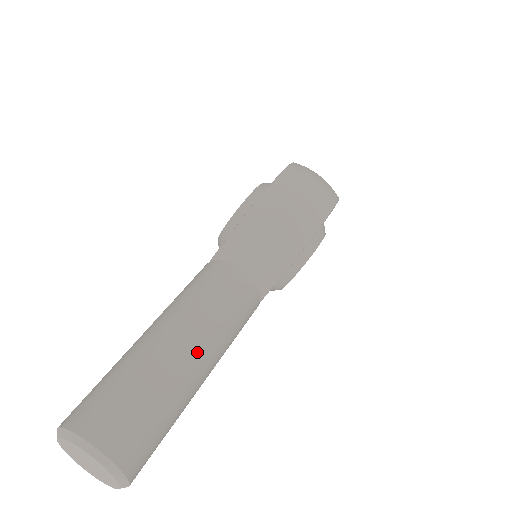
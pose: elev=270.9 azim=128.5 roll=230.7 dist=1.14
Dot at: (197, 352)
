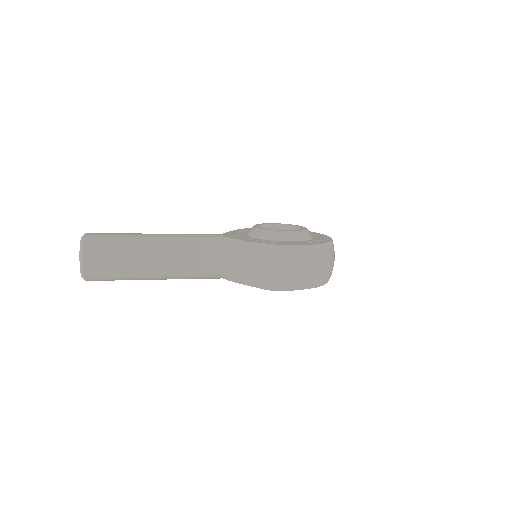
Dot at: (160, 270)
